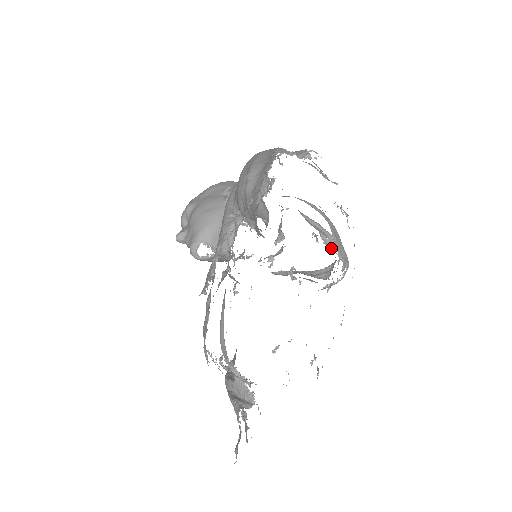
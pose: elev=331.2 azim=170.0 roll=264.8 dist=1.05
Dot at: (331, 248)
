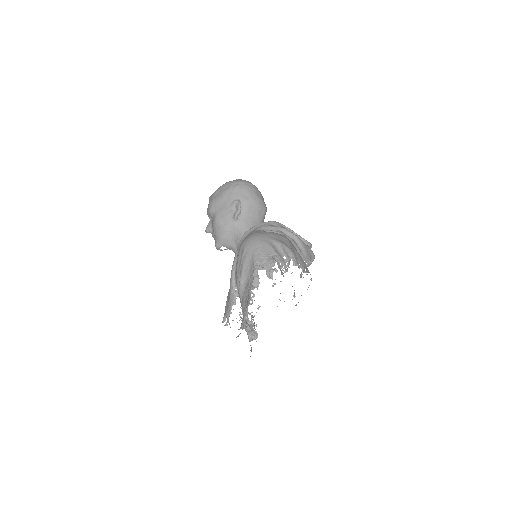
Dot at: occluded
